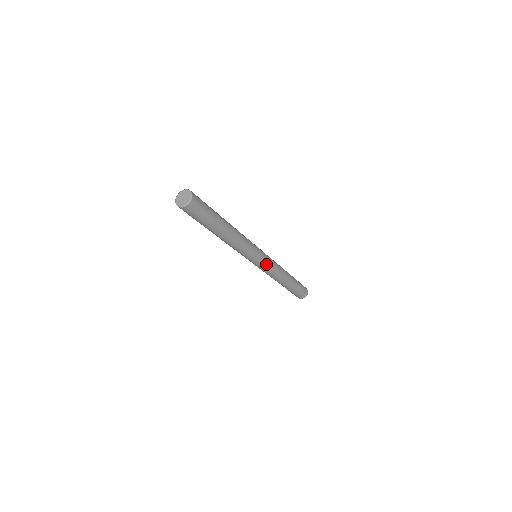
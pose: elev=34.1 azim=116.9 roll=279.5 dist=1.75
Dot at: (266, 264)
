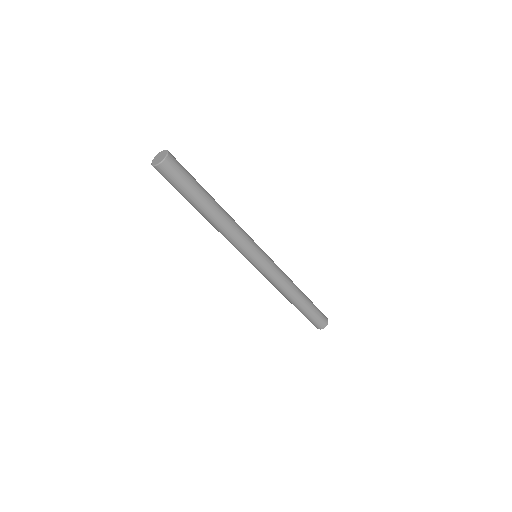
Dot at: (268, 266)
